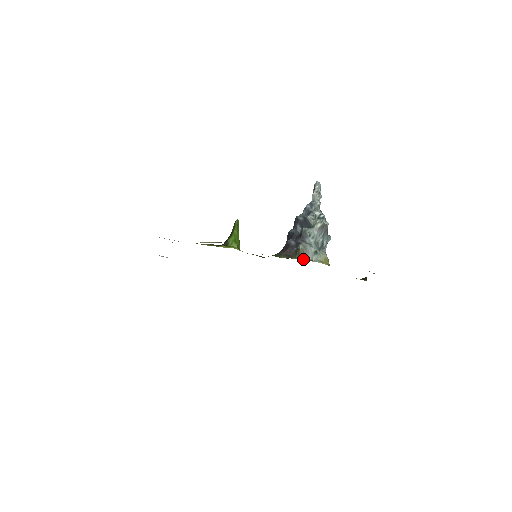
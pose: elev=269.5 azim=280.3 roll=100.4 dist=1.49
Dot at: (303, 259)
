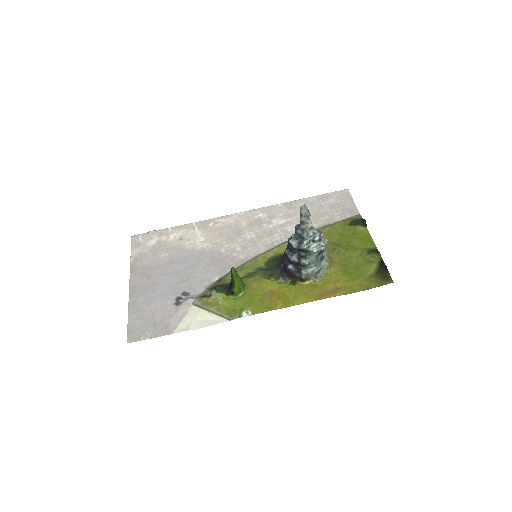
Dot at: (308, 282)
